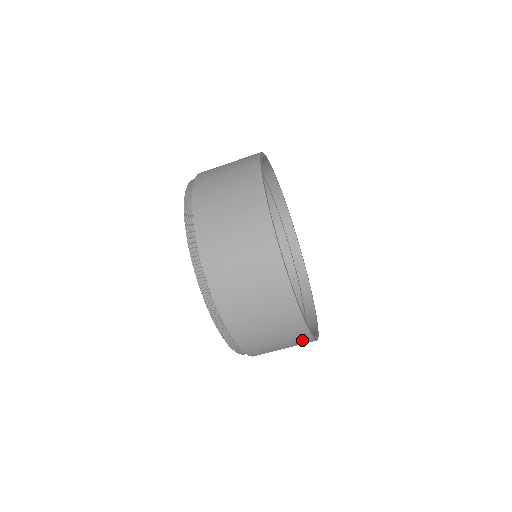
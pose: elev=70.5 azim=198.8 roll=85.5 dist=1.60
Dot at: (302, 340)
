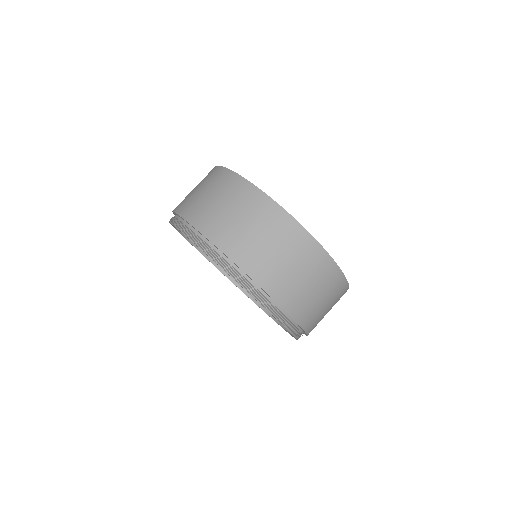
Dot at: (332, 276)
